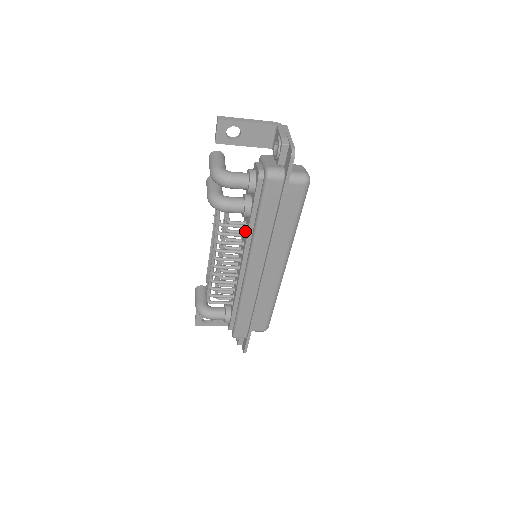
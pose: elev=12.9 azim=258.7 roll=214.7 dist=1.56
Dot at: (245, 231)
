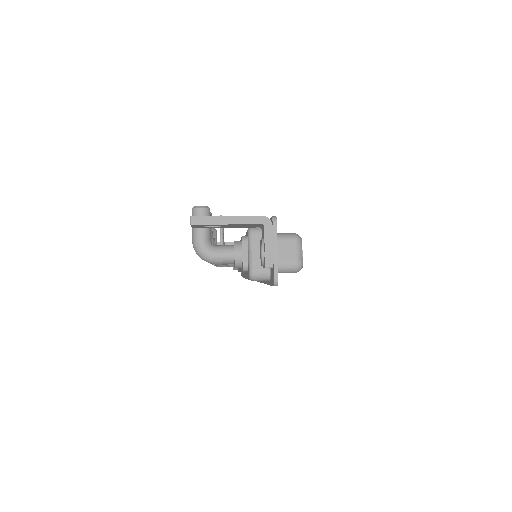
Dot at: occluded
